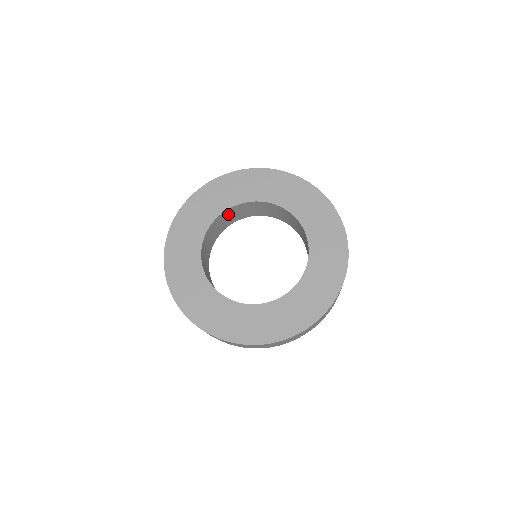
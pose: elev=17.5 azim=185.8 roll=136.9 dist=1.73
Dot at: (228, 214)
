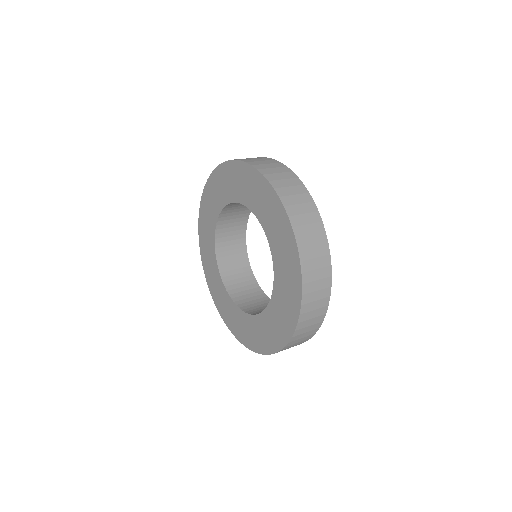
Dot at: (224, 238)
